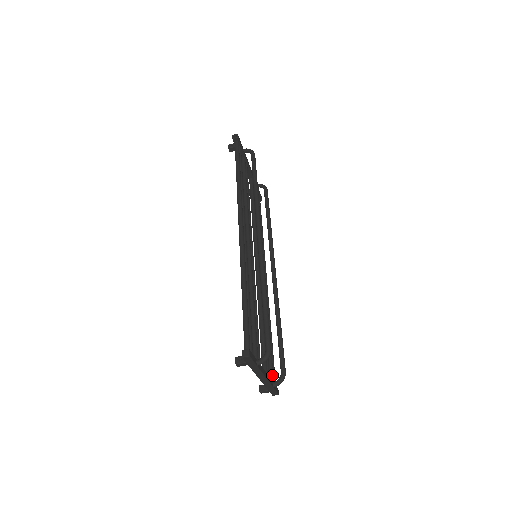
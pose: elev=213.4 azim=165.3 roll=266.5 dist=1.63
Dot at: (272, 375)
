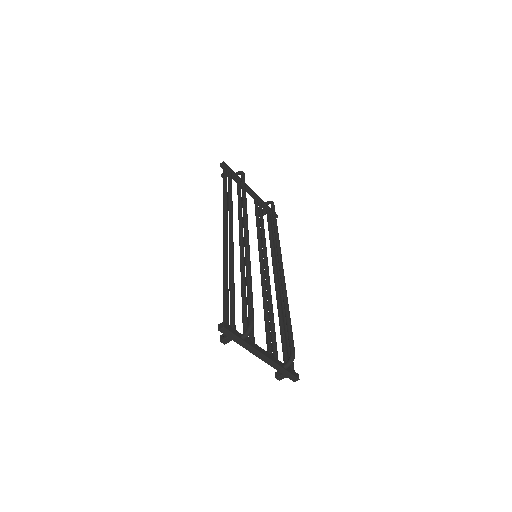
Dot at: (286, 360)
